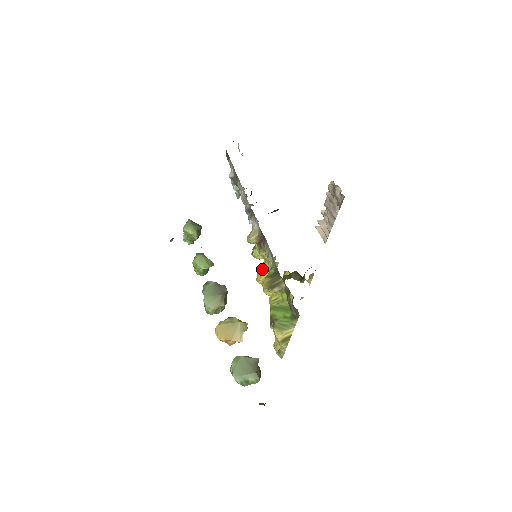
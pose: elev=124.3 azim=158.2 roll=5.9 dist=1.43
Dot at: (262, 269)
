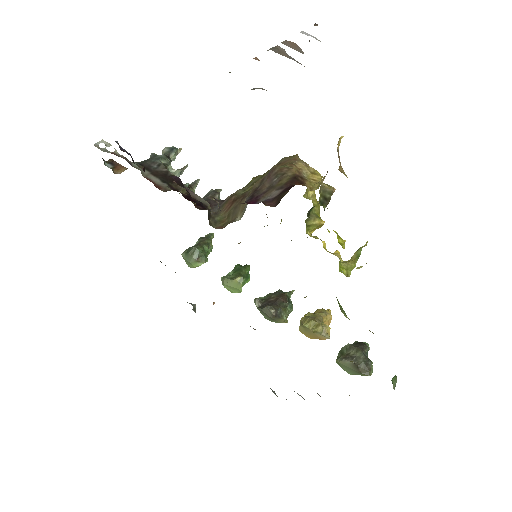
Dot at: occluded
